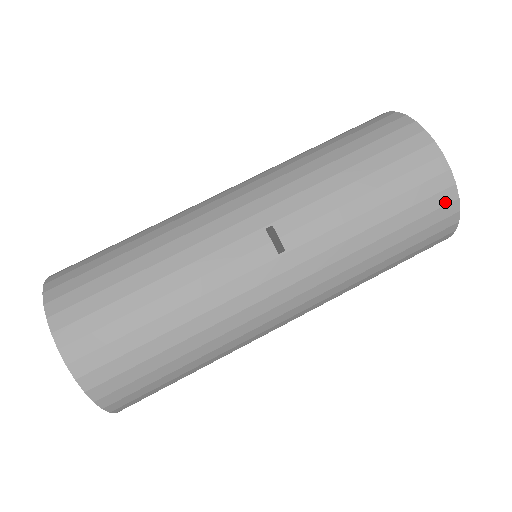
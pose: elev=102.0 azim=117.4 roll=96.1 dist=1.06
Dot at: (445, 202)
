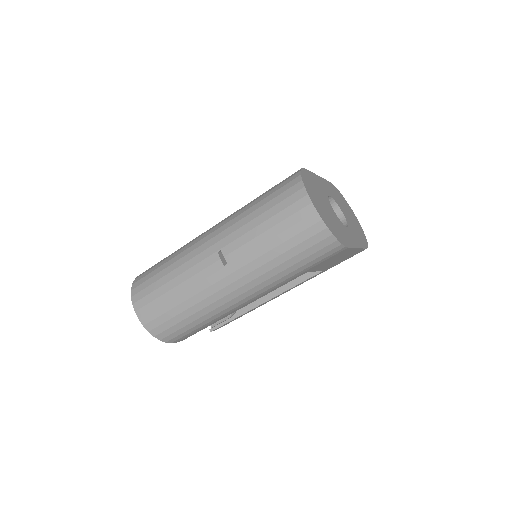
Dot at: (318, 231)
